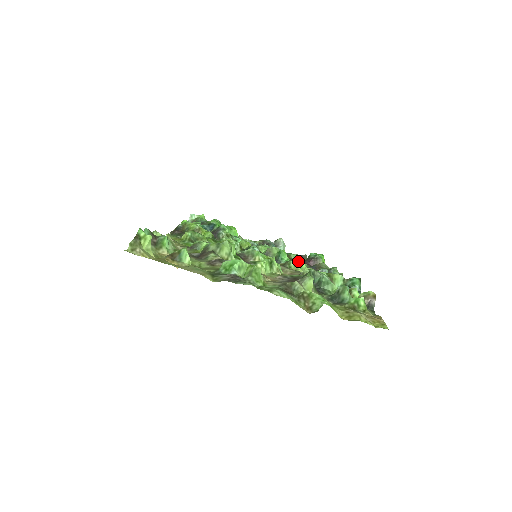
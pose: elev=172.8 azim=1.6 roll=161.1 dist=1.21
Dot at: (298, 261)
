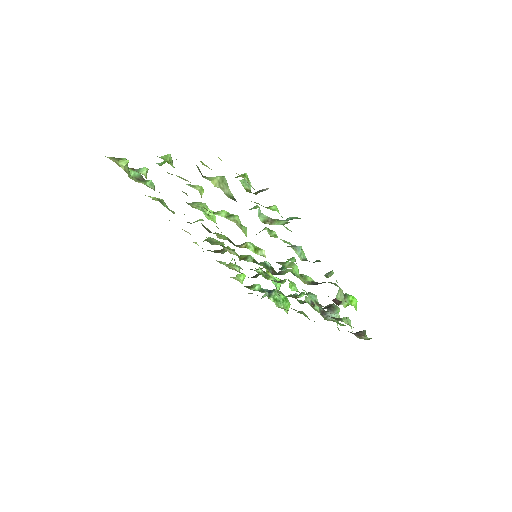
Dot at: (296, 265)
